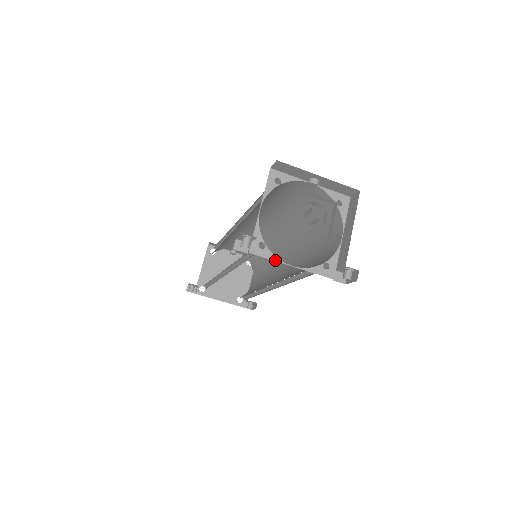
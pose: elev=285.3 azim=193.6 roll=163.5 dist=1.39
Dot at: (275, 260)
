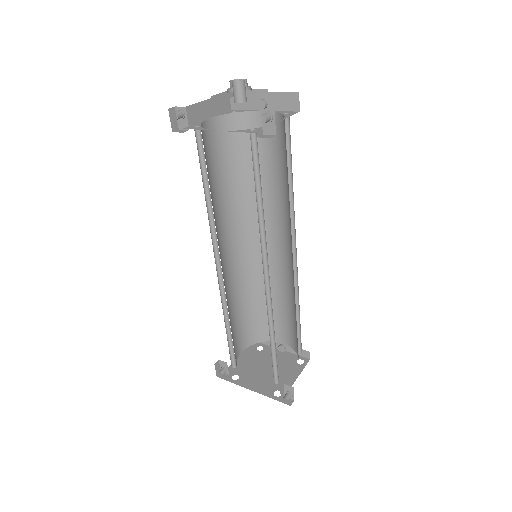
Dot at: occluded
